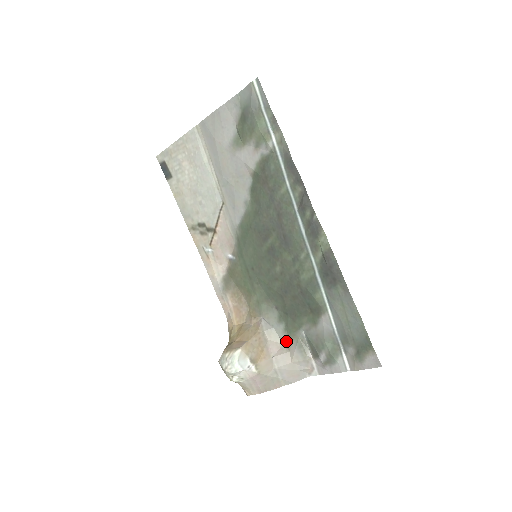
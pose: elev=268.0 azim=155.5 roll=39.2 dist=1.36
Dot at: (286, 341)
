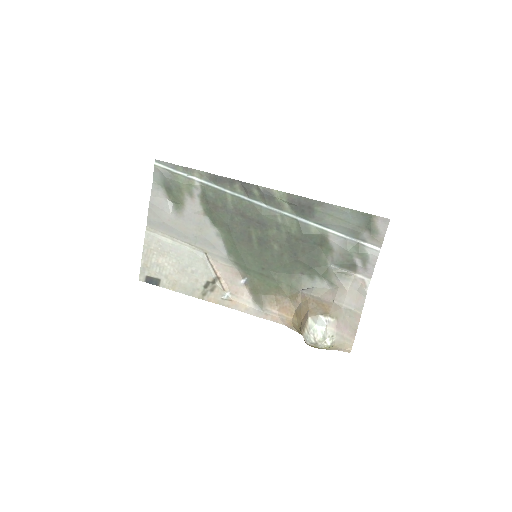
Dot at: (330, 284)
